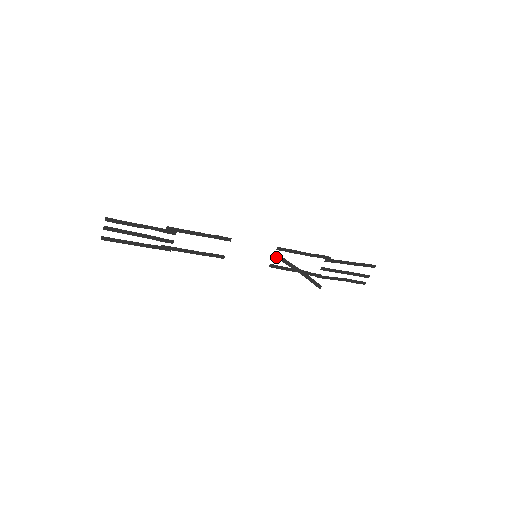
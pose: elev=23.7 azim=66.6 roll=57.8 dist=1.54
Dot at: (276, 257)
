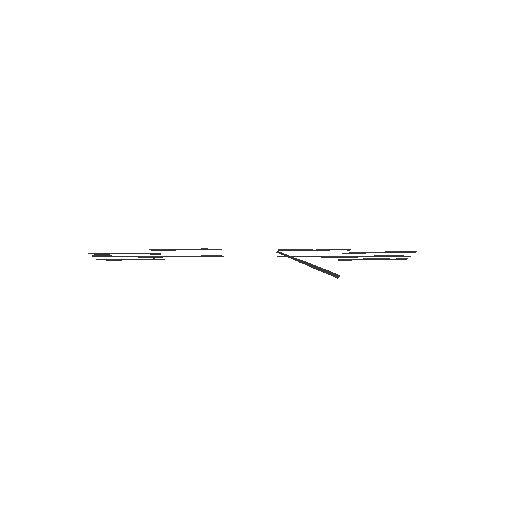
Dot at: occluded
